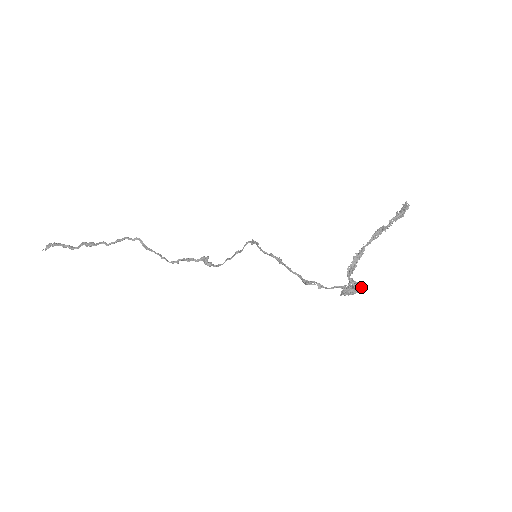
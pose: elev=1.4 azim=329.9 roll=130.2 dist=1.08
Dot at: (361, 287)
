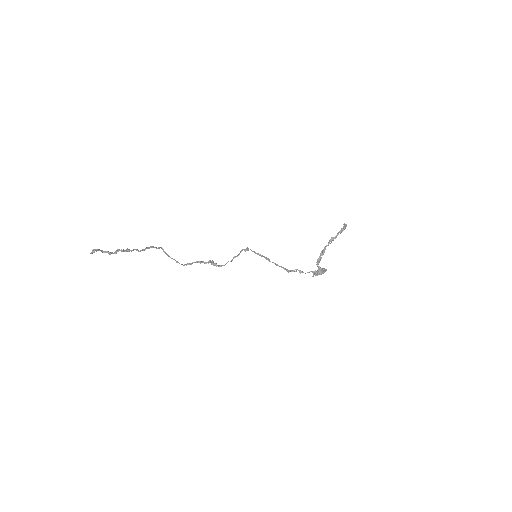
Dot at: (326, 270)
